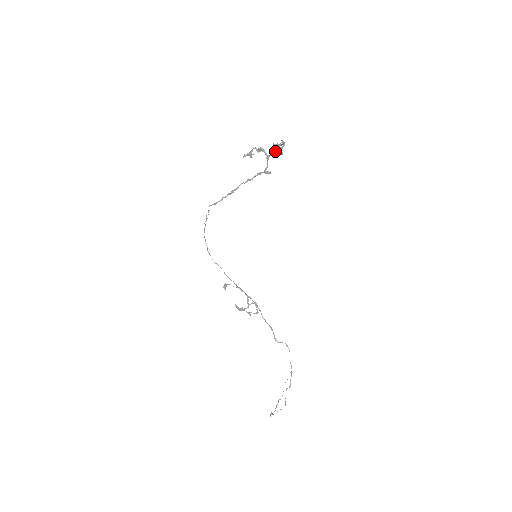
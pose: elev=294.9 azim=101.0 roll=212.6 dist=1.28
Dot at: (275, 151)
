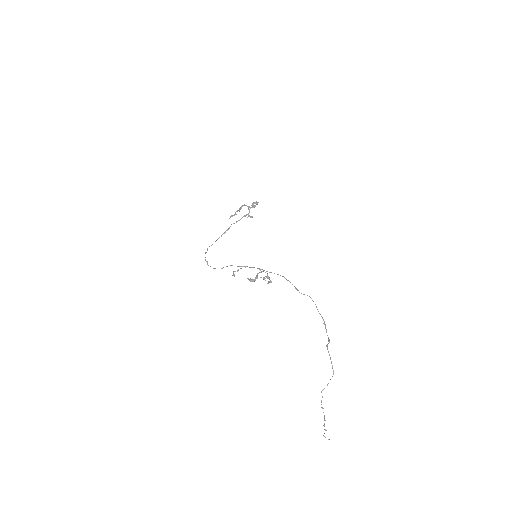
Dot at: (253, 203)
